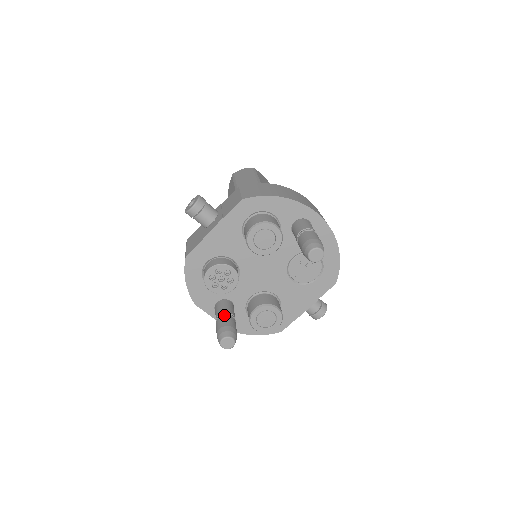
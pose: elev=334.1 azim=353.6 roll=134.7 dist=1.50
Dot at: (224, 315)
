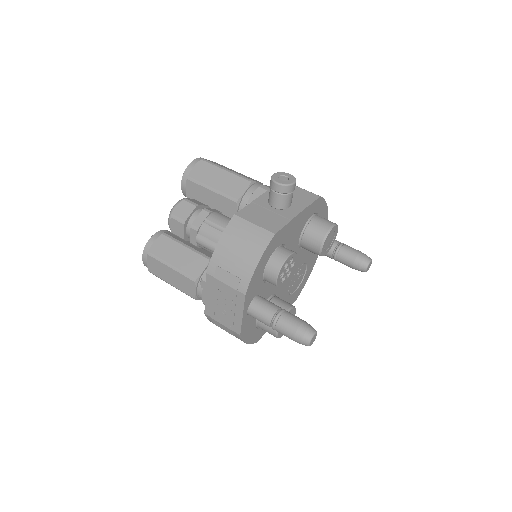
Dot at: occluded
